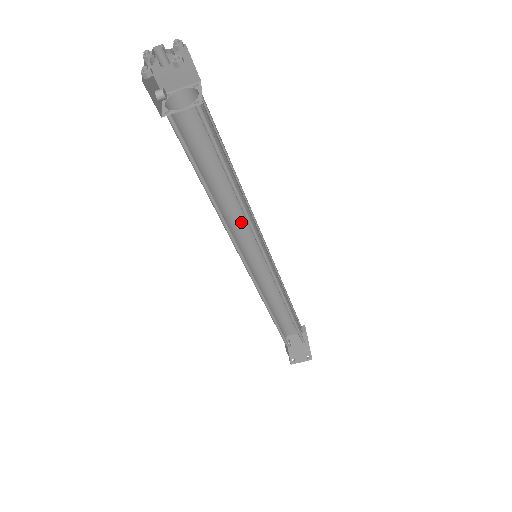
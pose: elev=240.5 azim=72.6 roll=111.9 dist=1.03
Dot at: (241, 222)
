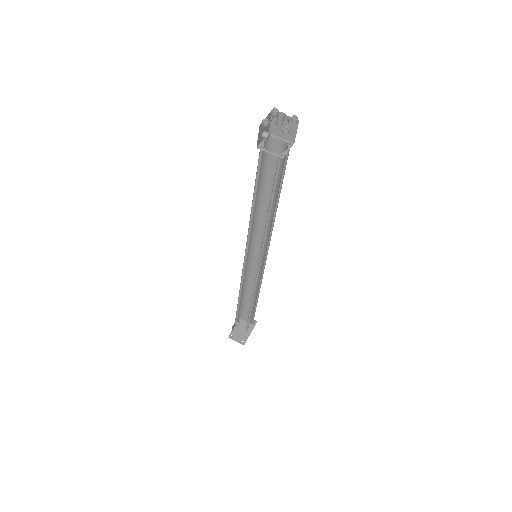
Dot at: (262, 230)
